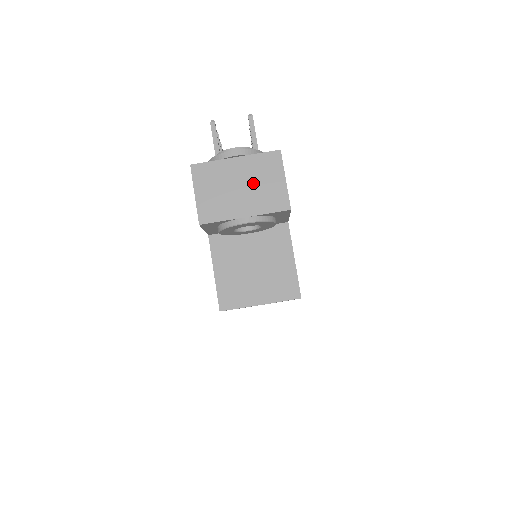
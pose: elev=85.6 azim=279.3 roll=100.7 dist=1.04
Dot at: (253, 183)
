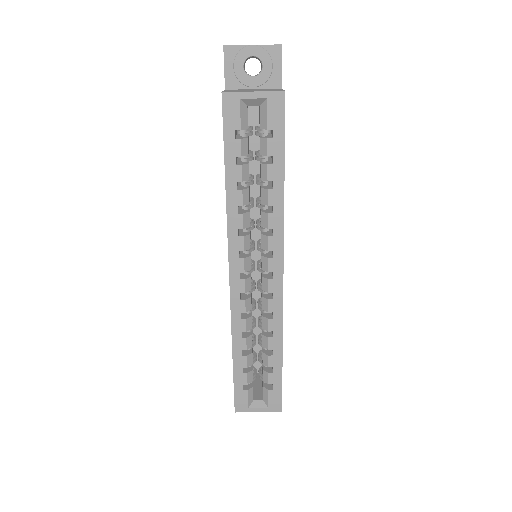
Dot at: occluded
